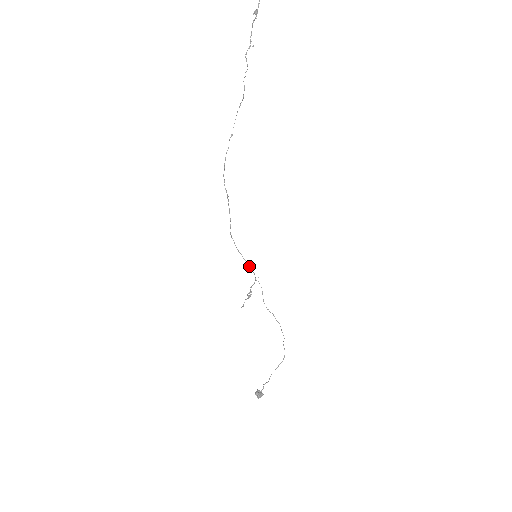
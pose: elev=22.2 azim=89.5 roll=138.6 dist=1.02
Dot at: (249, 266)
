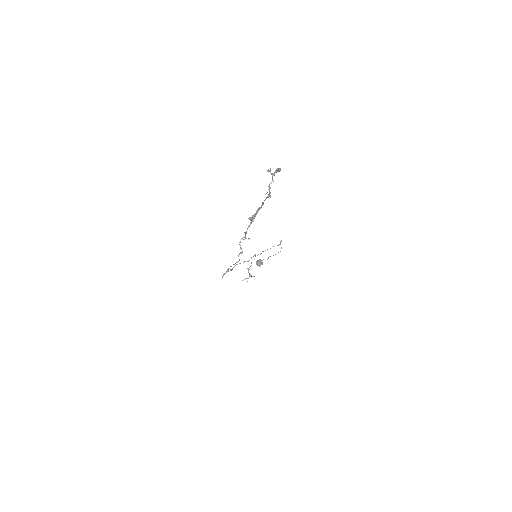
Dot at: occluded
